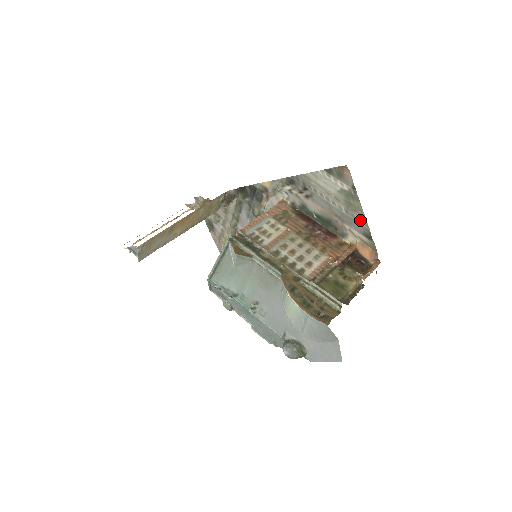
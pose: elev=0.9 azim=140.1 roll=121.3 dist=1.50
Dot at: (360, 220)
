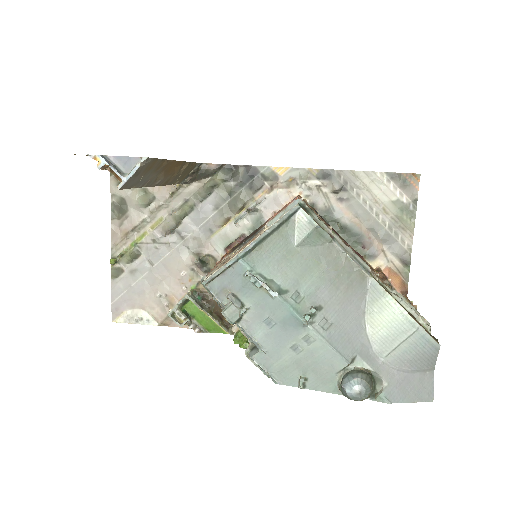
Dot at: (404, 241)
